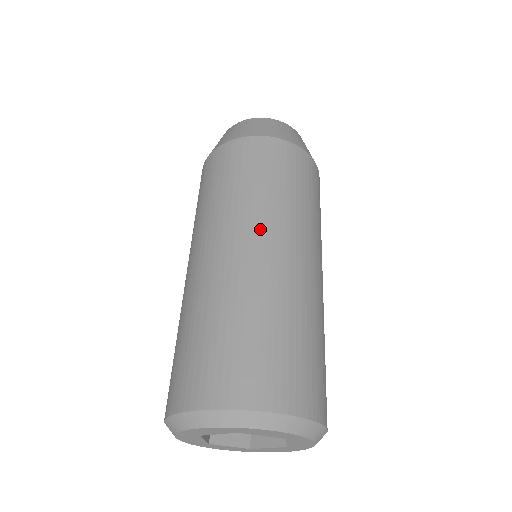
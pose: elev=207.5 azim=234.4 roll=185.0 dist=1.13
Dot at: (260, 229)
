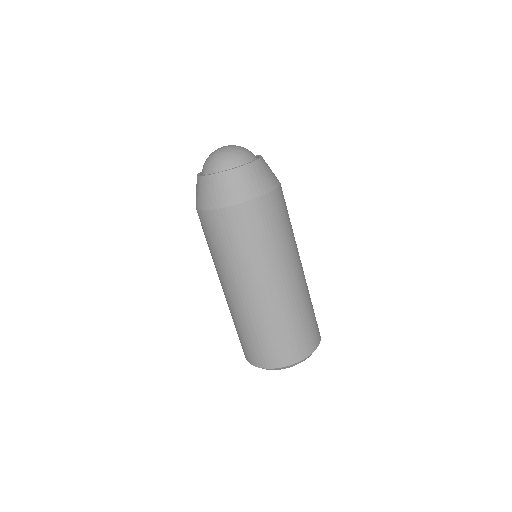
Dot at: (271, 275)
